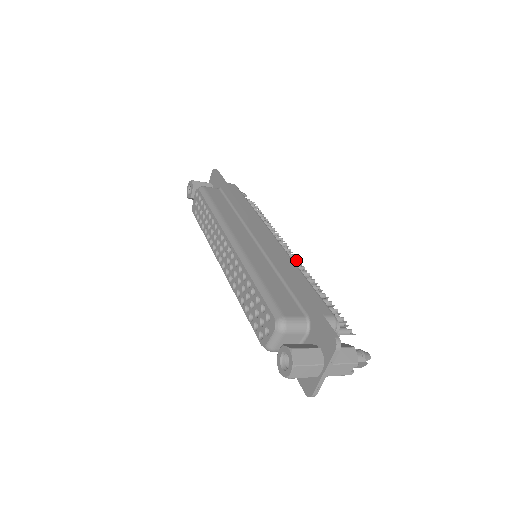
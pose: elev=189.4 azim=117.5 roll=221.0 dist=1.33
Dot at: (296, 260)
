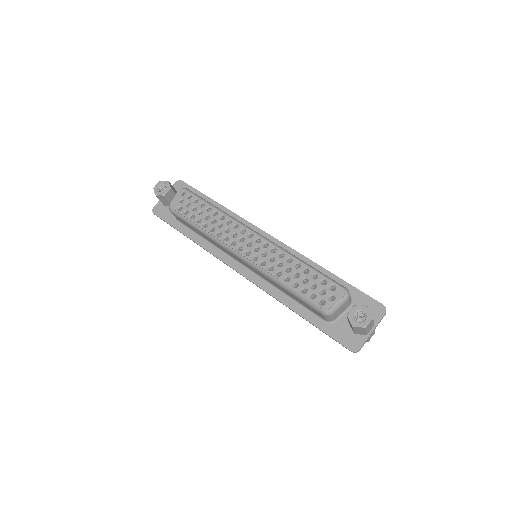
Dot at: occluded
